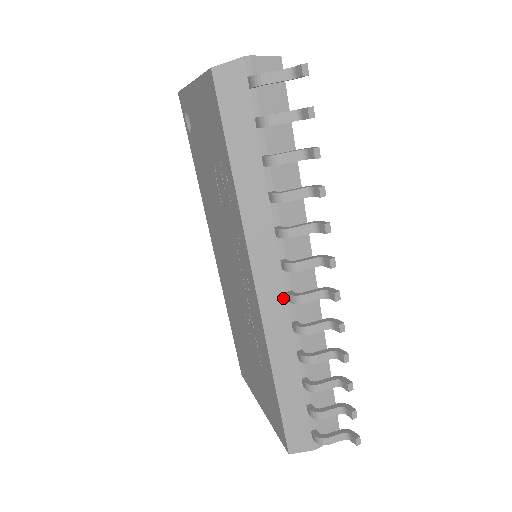
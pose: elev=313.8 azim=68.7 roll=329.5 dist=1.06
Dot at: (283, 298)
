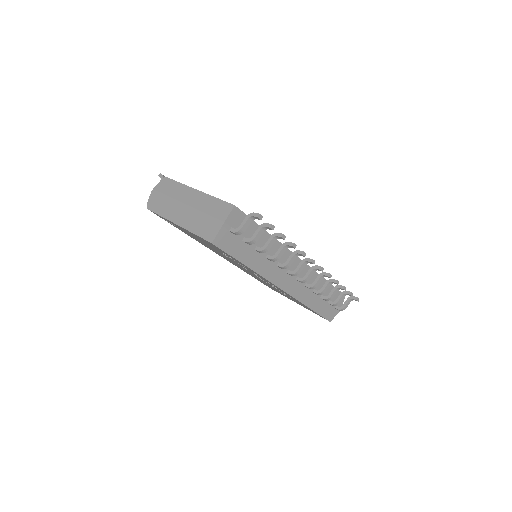
Dot at: (296, 282)
